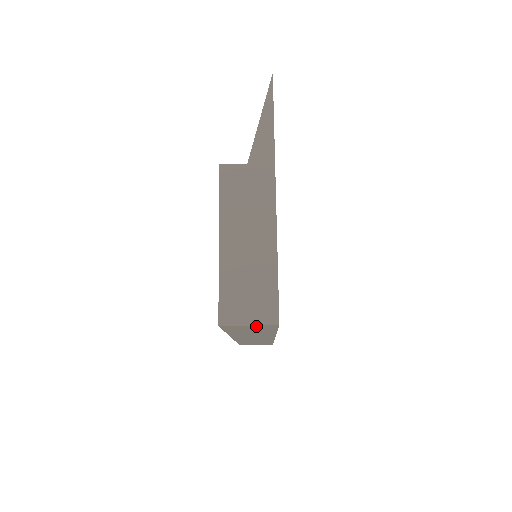
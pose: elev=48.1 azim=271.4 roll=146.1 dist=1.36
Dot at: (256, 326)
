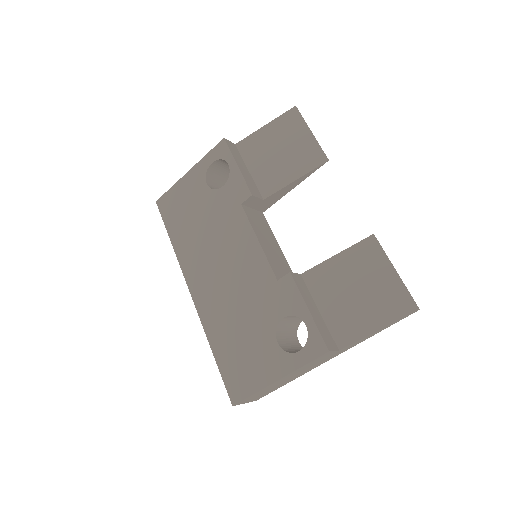
Dot at: occluded
